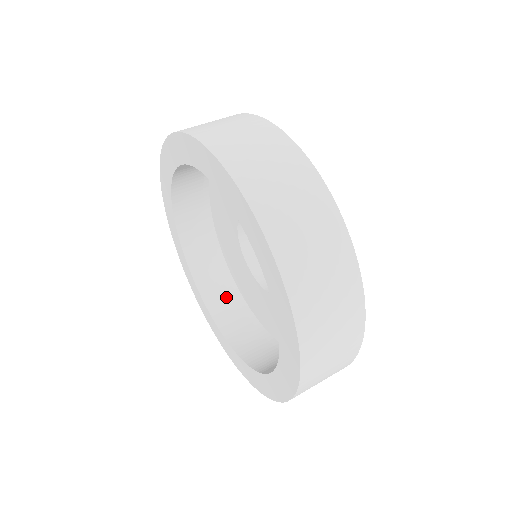
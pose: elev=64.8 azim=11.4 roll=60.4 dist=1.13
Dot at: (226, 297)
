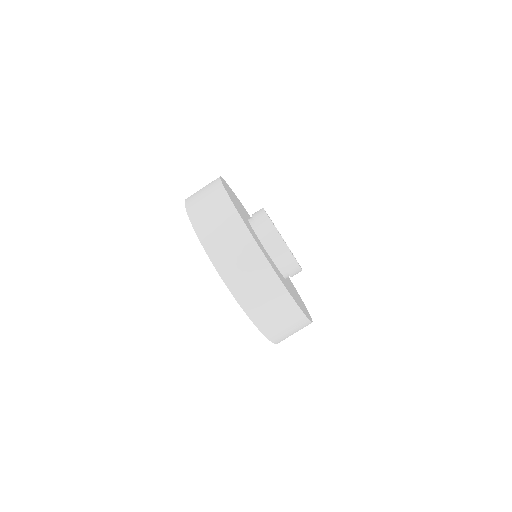
Dot at: occluded
